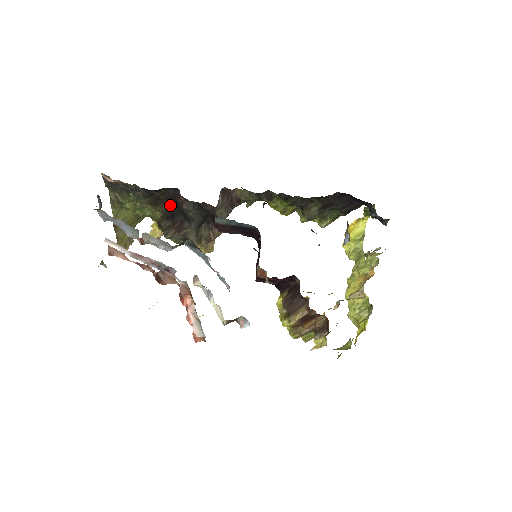
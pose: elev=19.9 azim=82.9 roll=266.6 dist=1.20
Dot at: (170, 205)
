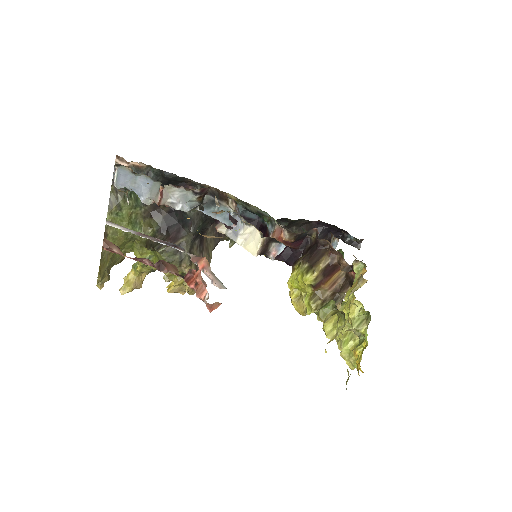
Dot at: (168, 215)
